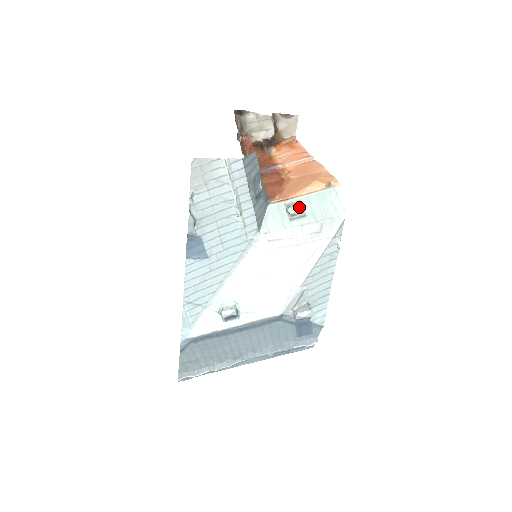
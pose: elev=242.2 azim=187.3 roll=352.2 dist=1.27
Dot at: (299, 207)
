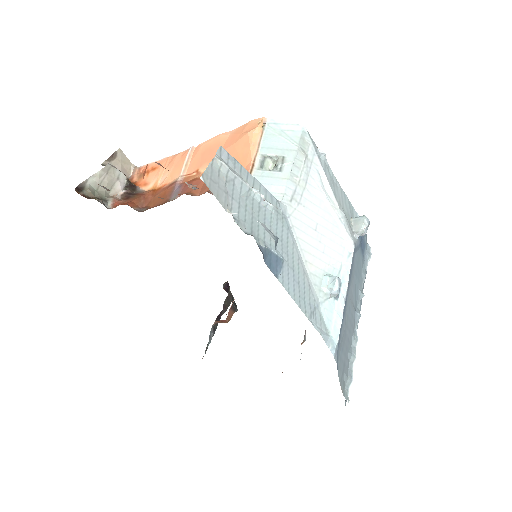
Dot at: (267, 161)
